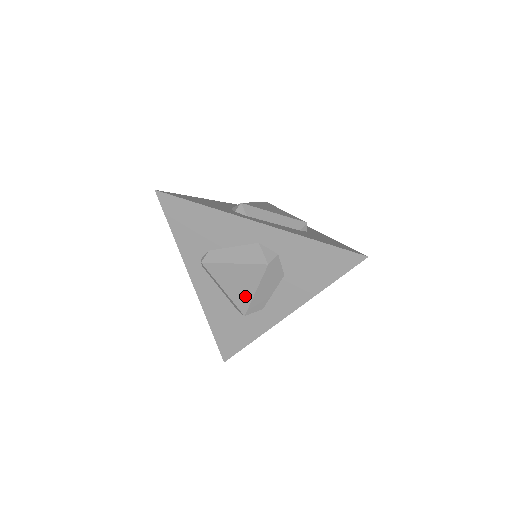
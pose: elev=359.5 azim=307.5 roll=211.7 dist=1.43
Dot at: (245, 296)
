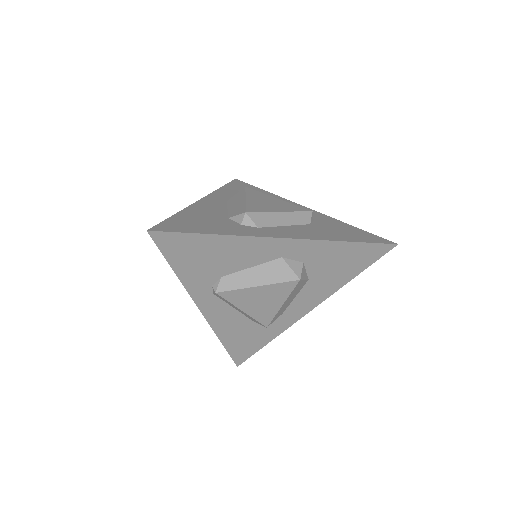
Dot at: (269, 311)
